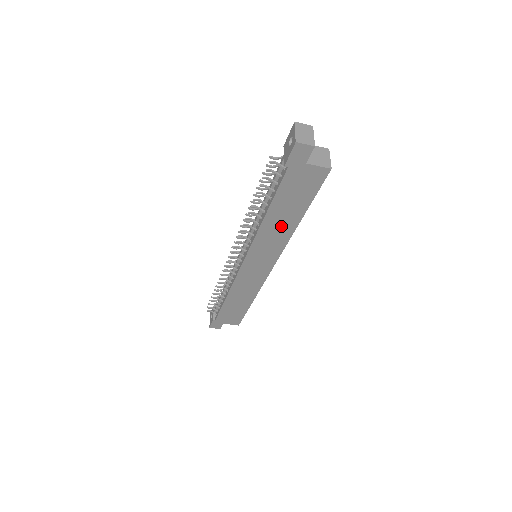
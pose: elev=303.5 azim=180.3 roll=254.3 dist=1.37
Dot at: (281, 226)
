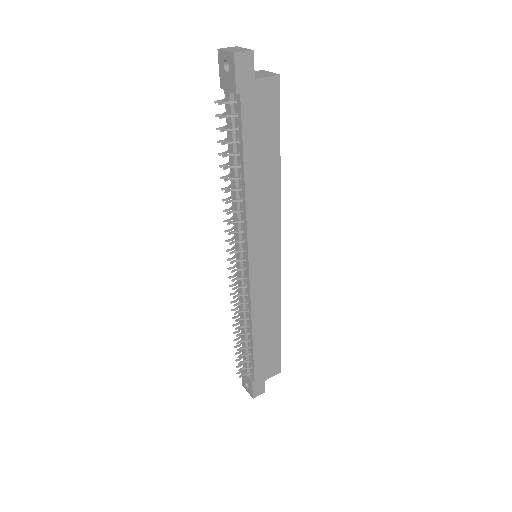
Dot at: (265, 186)
